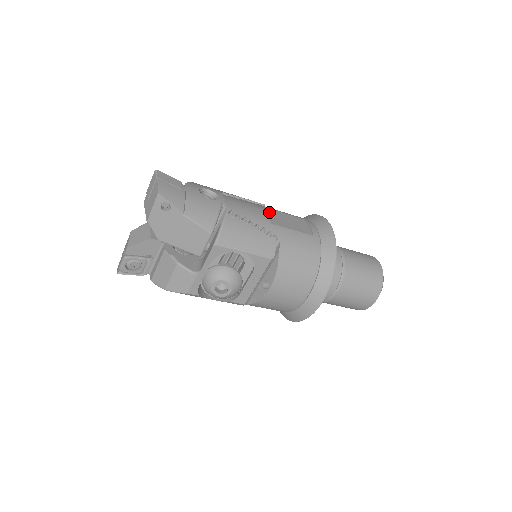
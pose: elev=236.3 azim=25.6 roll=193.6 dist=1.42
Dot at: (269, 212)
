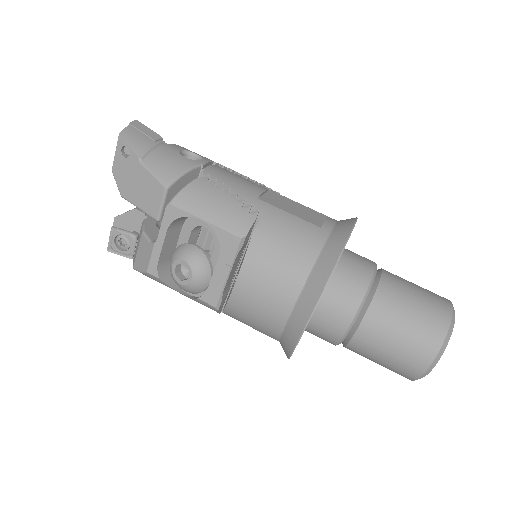
Dot at: (271, 194)
